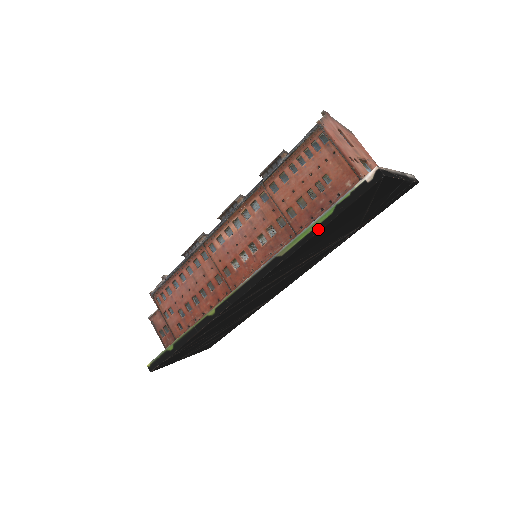
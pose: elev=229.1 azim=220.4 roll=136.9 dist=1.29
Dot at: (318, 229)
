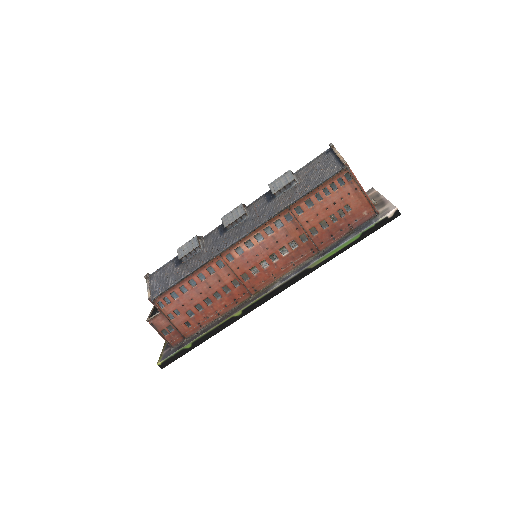
Dot at: (346, 249)
